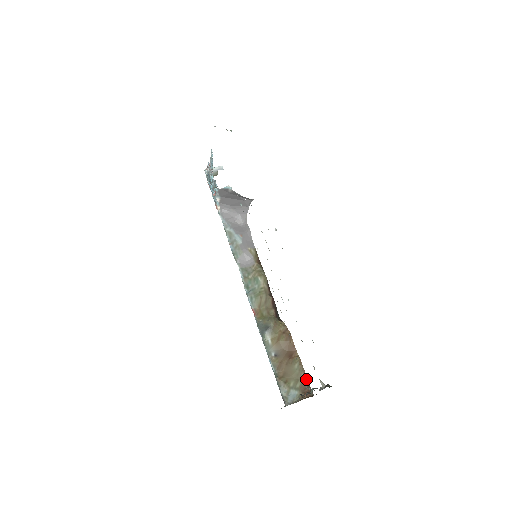
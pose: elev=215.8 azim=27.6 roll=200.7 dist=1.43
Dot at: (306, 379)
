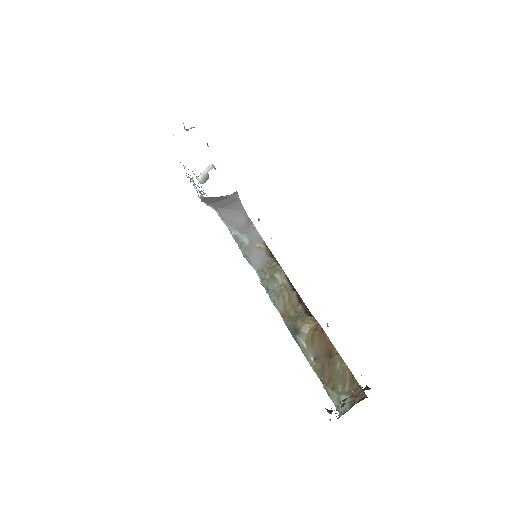
Dot at: (353, 379)
